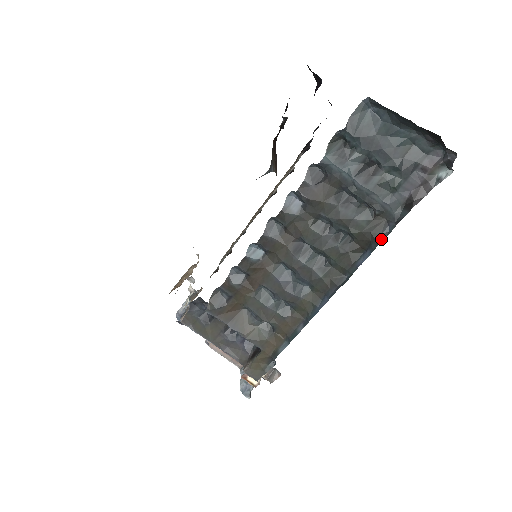
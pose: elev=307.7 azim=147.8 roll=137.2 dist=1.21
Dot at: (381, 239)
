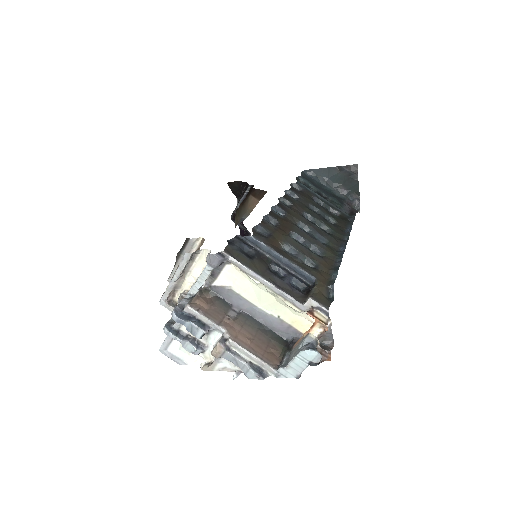
Dot at: (352, 222)
